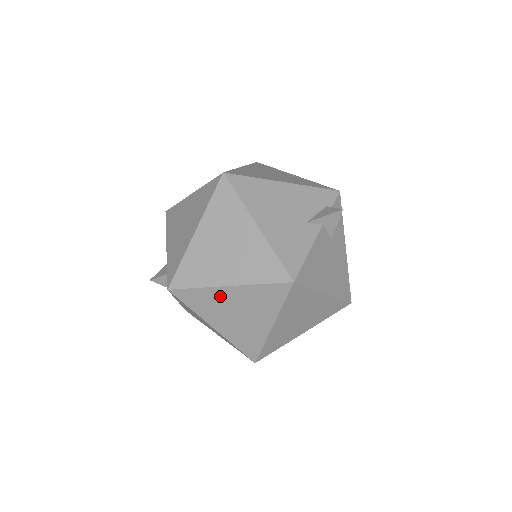
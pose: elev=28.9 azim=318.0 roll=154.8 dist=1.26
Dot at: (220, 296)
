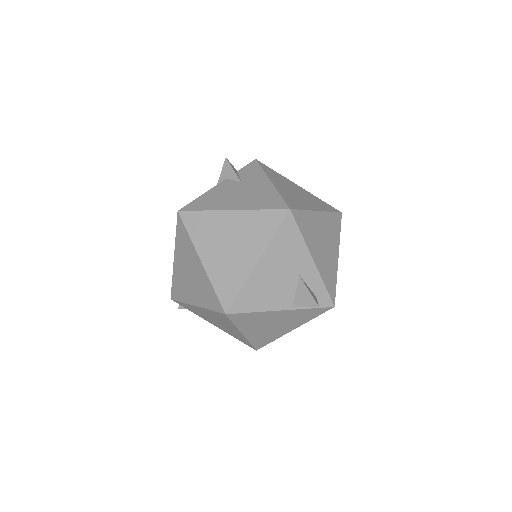
Dot at: (178, 271)
